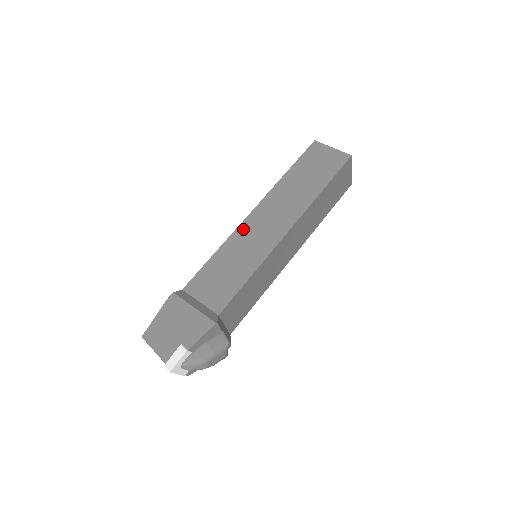
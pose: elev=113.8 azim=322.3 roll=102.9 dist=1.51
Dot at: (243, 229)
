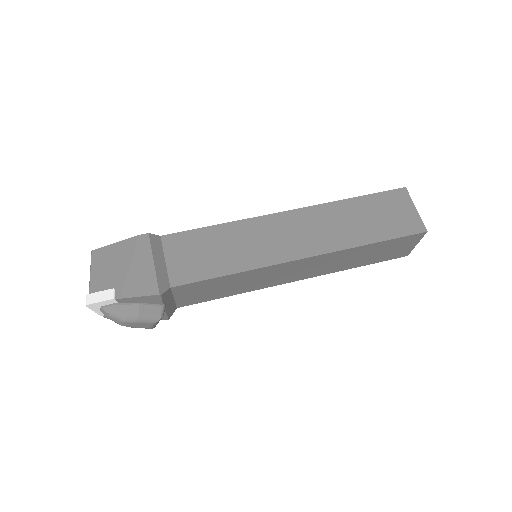
Dot at: (262, 222)
